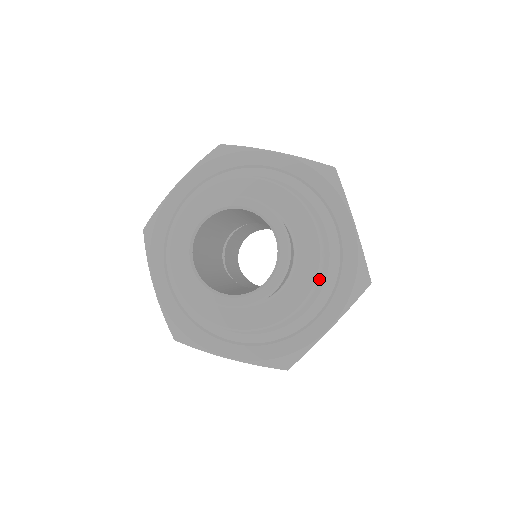
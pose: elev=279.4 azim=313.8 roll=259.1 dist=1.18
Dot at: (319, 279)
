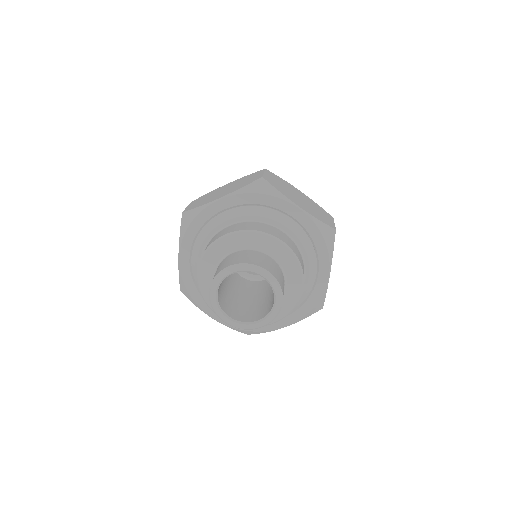
Dot at: (303, 256)
